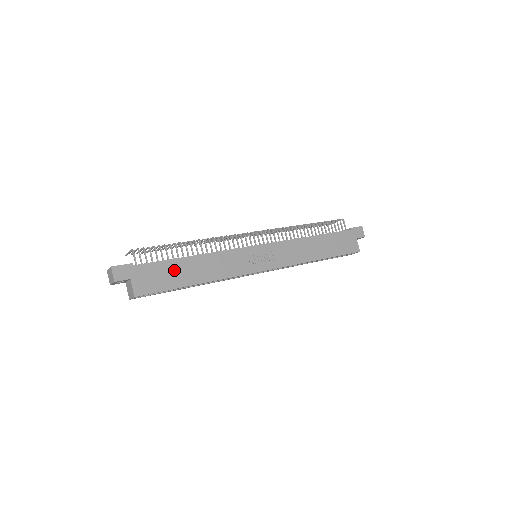
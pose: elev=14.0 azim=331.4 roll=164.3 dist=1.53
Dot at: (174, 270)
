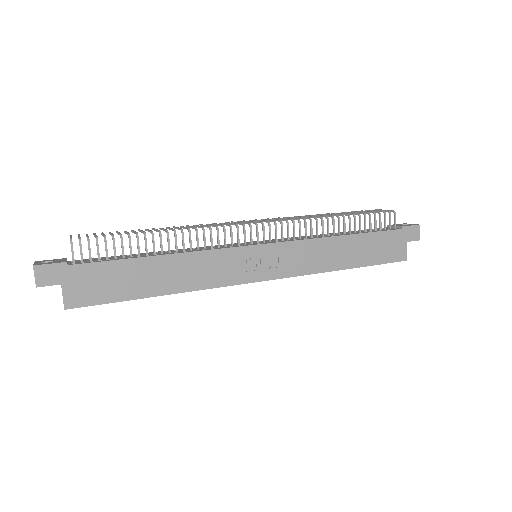
Dot at: (128, 274)
